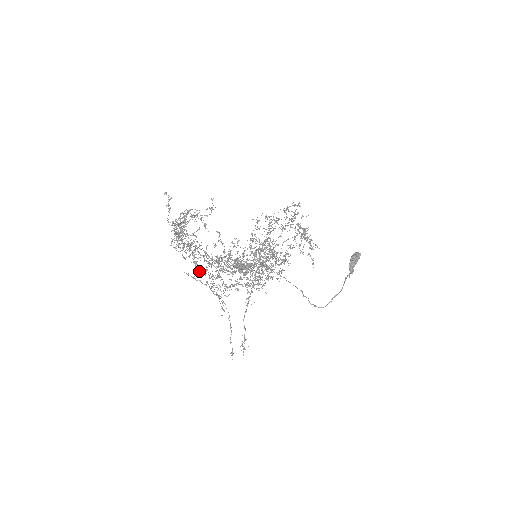
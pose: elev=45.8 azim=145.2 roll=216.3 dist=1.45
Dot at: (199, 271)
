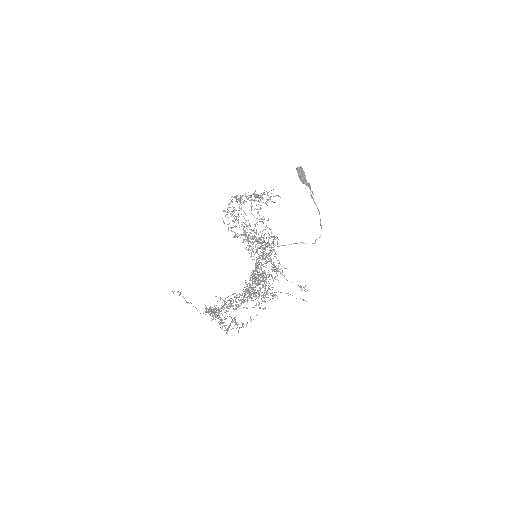
Dot at: (250, 316)
